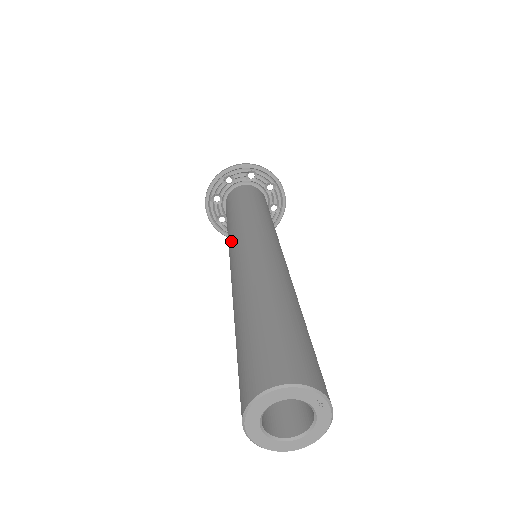
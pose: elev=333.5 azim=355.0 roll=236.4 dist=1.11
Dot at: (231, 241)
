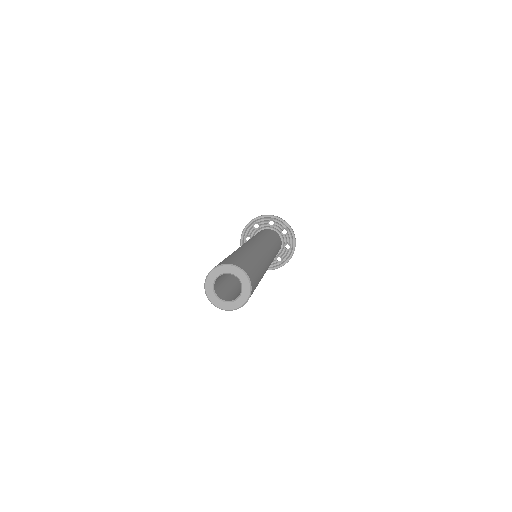
Dot at: occluded
